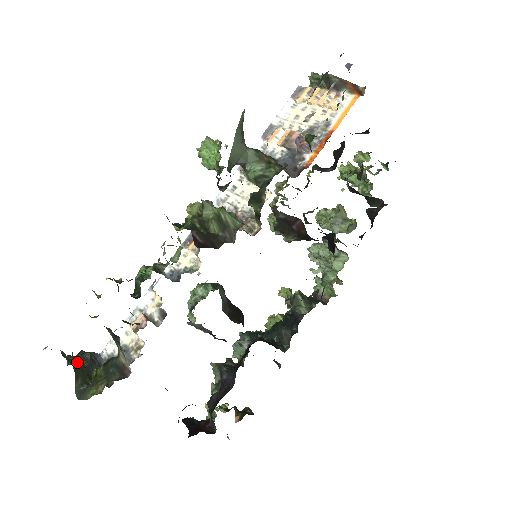
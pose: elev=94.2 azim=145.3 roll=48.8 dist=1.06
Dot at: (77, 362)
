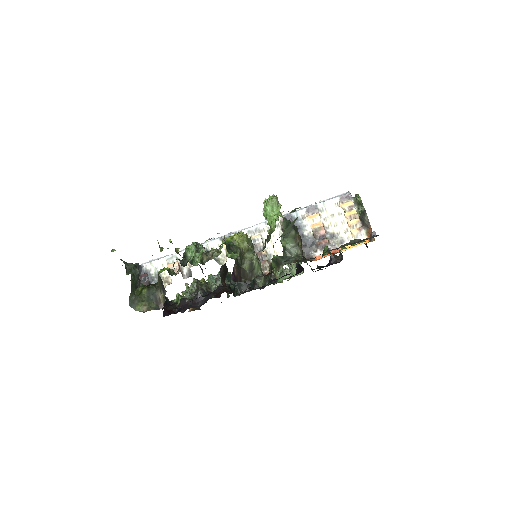
Dot at: (132, 277)
